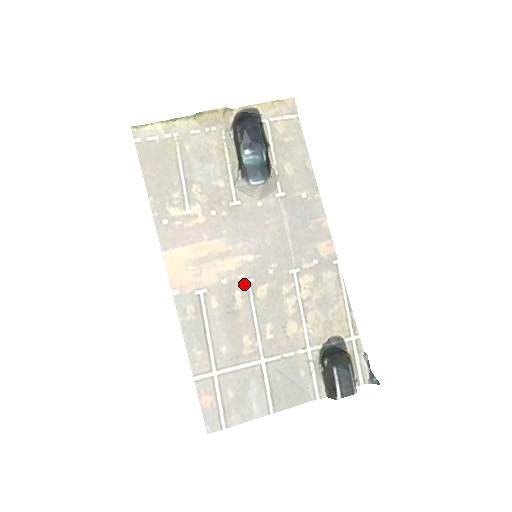
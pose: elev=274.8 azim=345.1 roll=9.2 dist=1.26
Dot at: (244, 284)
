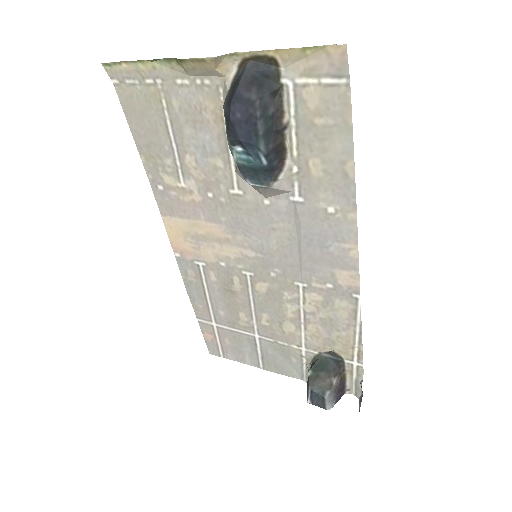
Dot at: (243, 274)
